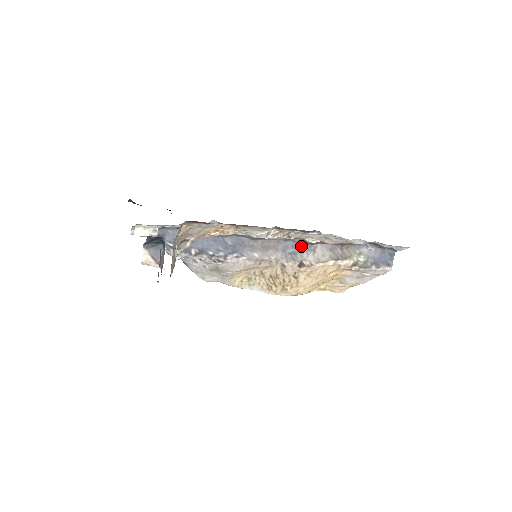
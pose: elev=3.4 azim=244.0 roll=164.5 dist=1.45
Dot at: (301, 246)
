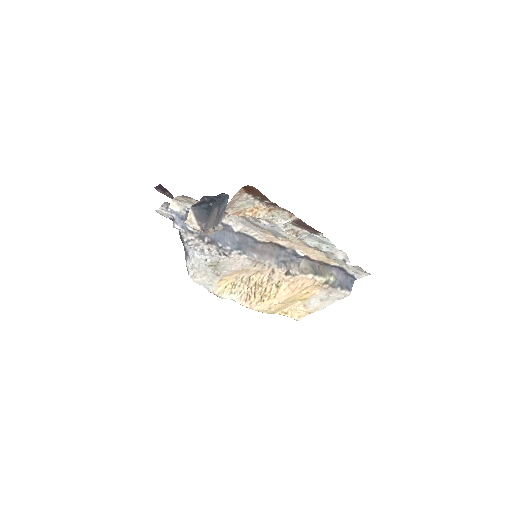
Dot at: (290, 257)
